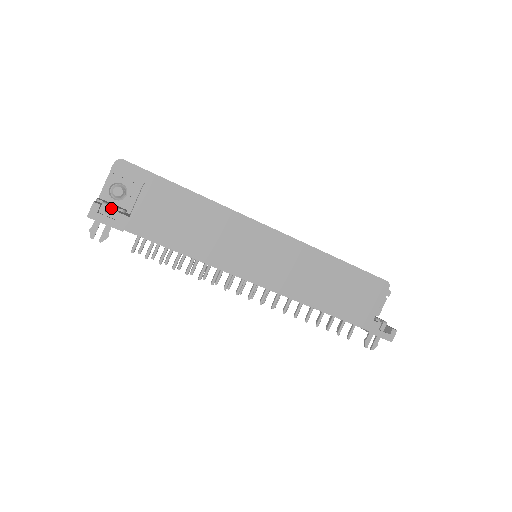
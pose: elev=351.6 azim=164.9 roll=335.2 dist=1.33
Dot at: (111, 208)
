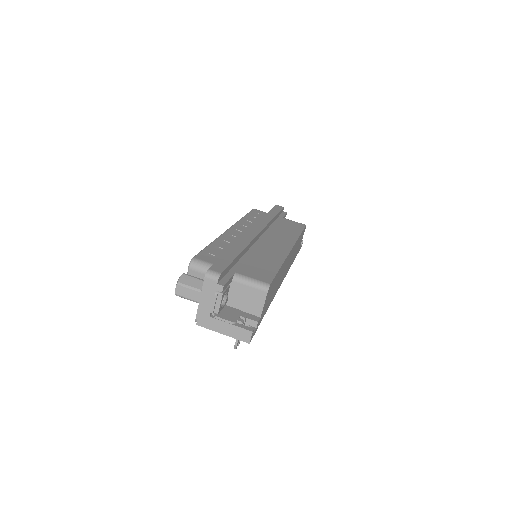
Dot at: (233, 317)
